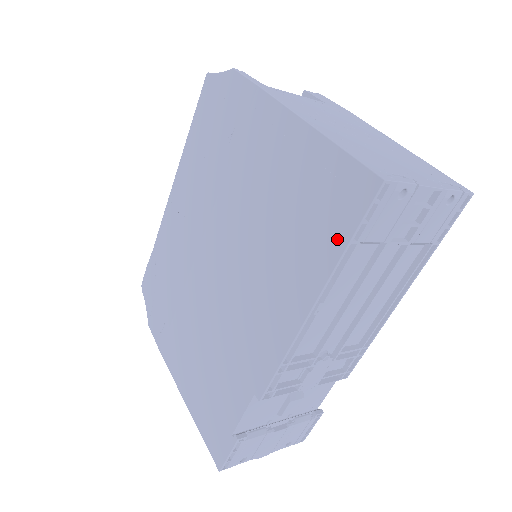
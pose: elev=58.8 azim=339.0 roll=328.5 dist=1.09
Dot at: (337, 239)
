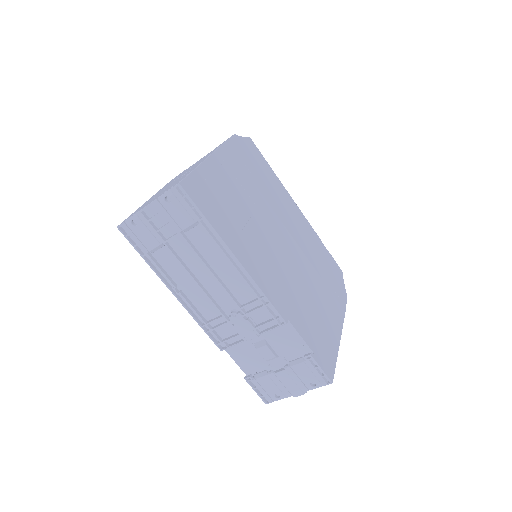
Dot at: (147, 256)
